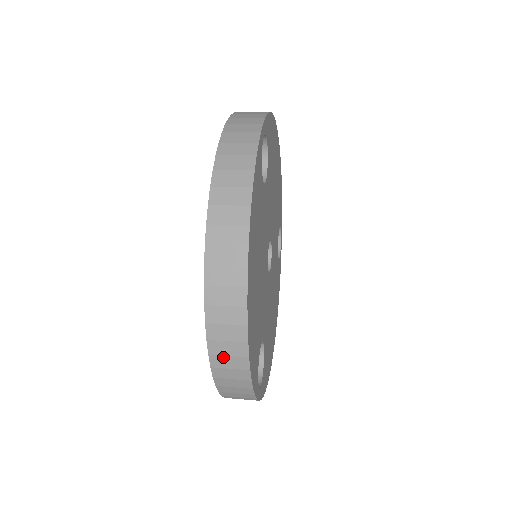
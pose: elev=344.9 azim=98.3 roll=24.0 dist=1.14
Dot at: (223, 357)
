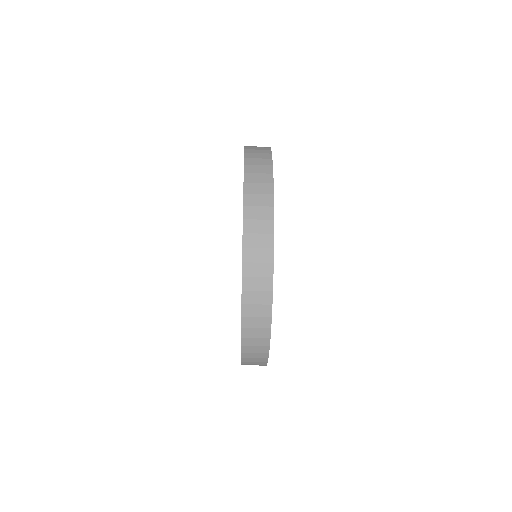
Dot at: (253, 264)
